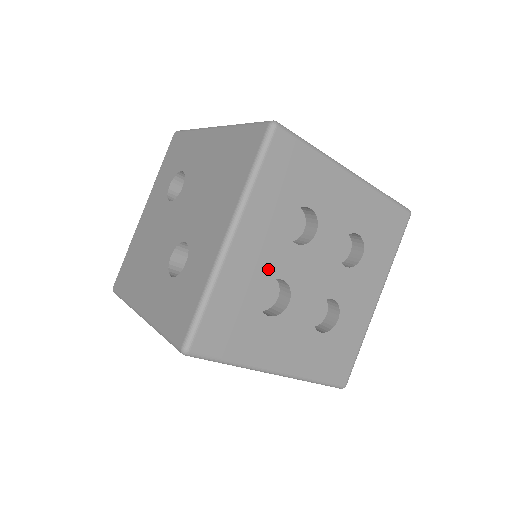
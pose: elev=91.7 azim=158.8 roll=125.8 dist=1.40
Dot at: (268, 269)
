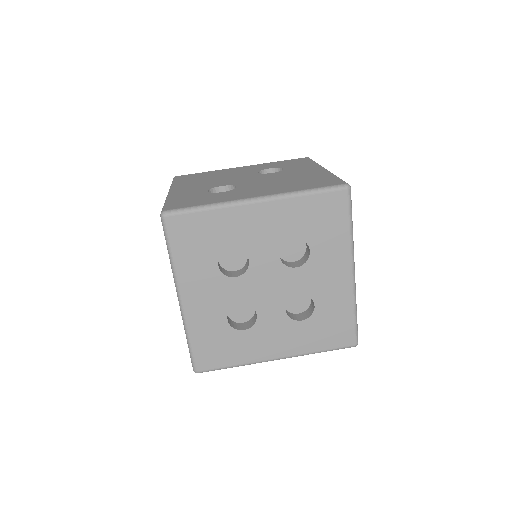
Dot at: (251, 244)
